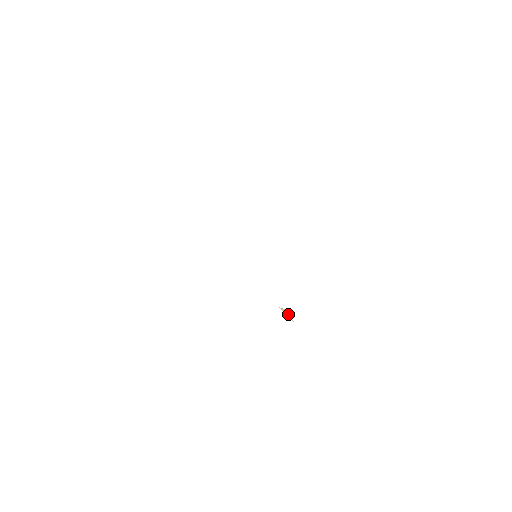
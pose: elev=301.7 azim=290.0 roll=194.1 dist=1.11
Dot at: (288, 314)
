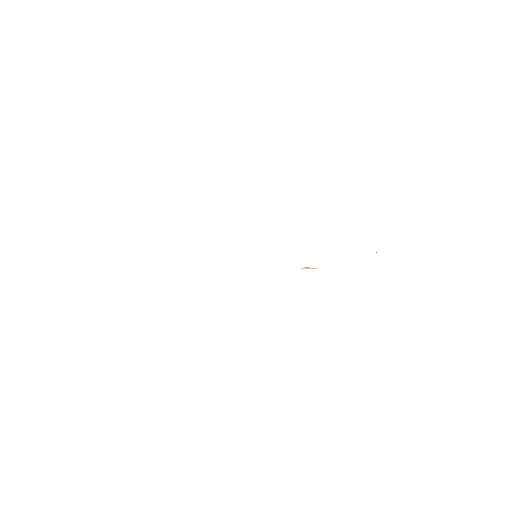
Dot at: (309, 268)
